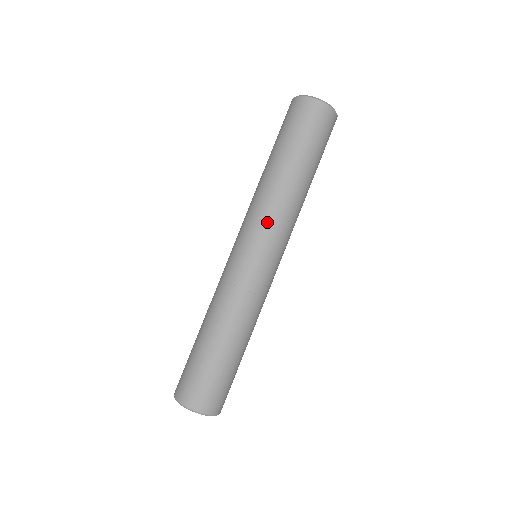
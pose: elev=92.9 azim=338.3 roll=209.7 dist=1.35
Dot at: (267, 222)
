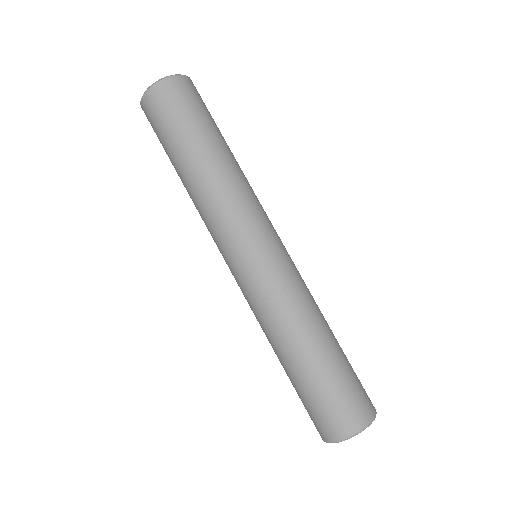
Dot at: (254, 209)
